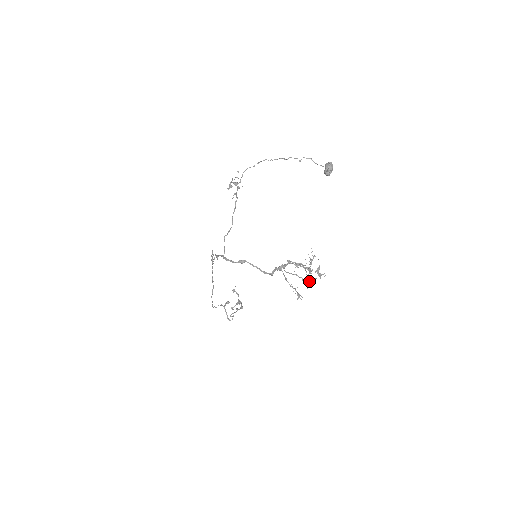
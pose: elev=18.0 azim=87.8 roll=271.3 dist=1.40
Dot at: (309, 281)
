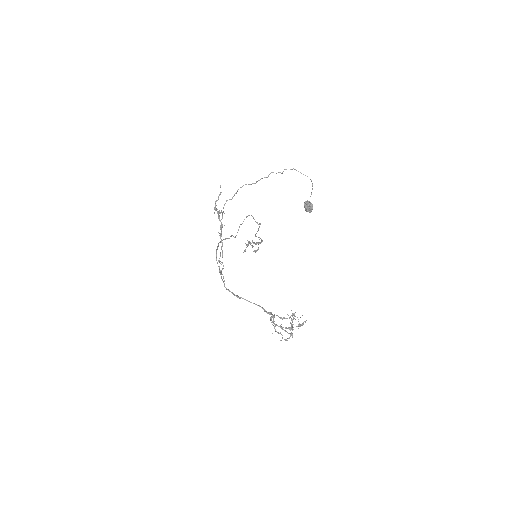
Dot at: (292, 334)
